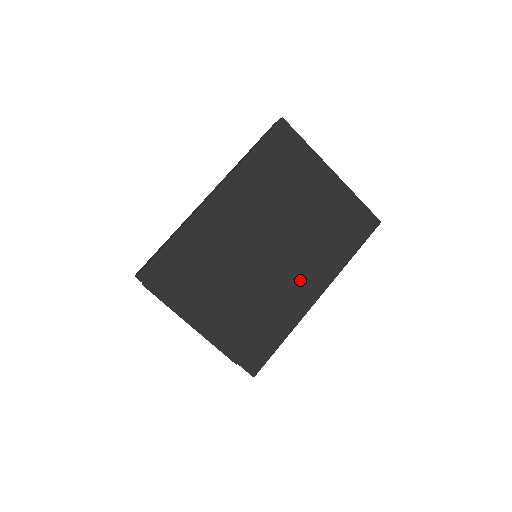
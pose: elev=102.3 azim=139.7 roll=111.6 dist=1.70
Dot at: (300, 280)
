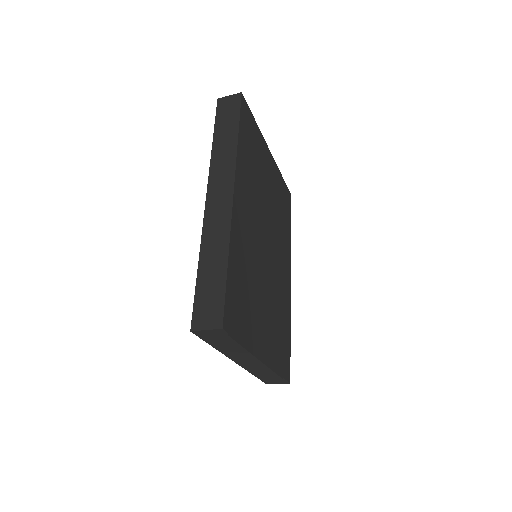
Dot at: (282, 268)
